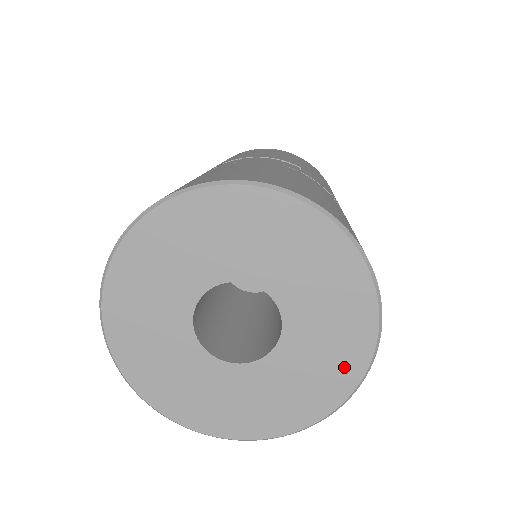
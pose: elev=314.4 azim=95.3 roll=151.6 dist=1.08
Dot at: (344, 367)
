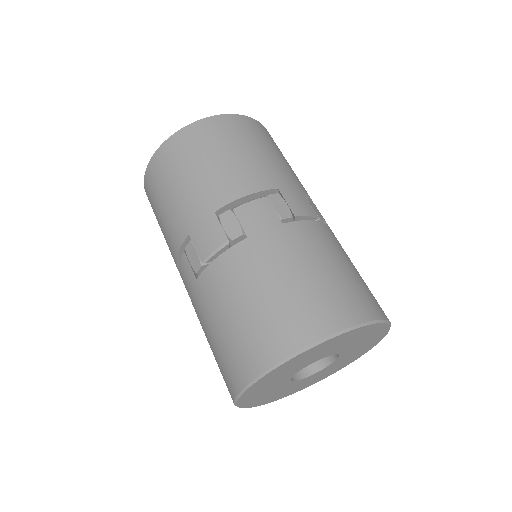
Dot at: (367, 348)
